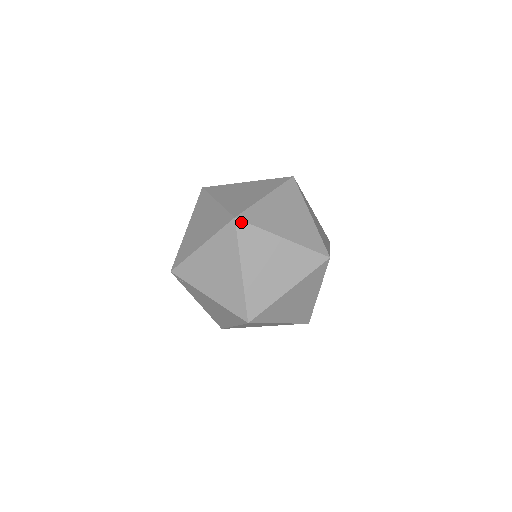
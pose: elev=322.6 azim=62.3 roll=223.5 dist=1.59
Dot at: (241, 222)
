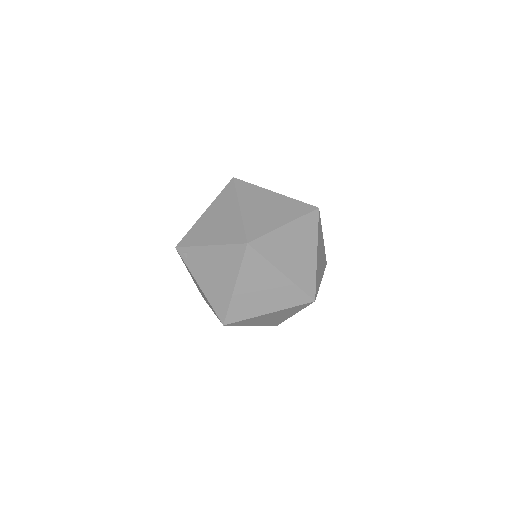
Dot at: (238, 180)
